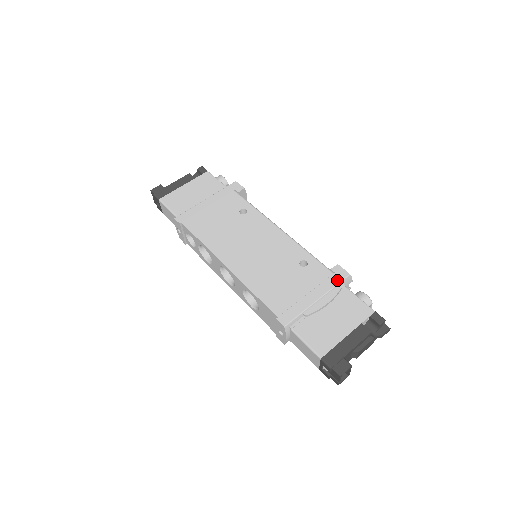
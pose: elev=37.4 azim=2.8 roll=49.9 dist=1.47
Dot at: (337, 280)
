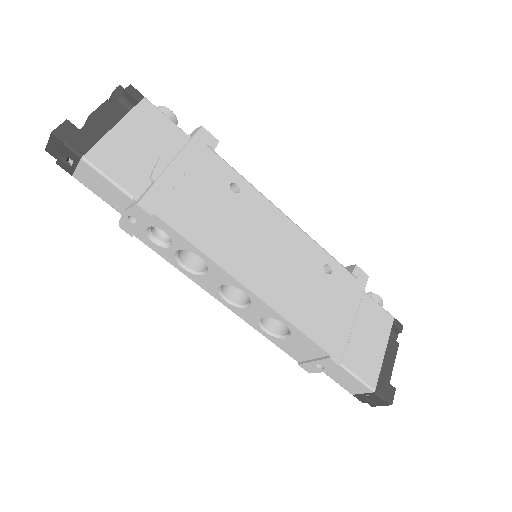
Dot at: (362, 287)
